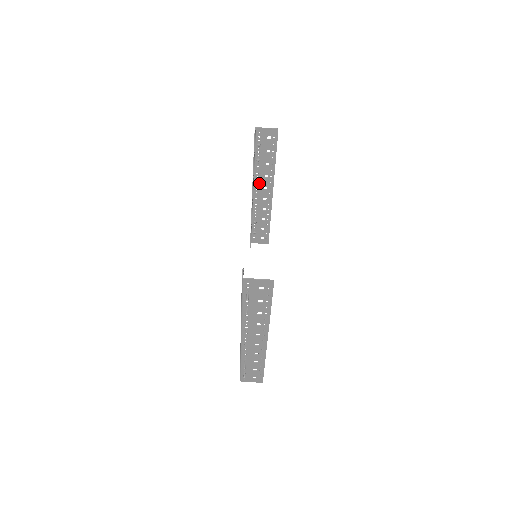
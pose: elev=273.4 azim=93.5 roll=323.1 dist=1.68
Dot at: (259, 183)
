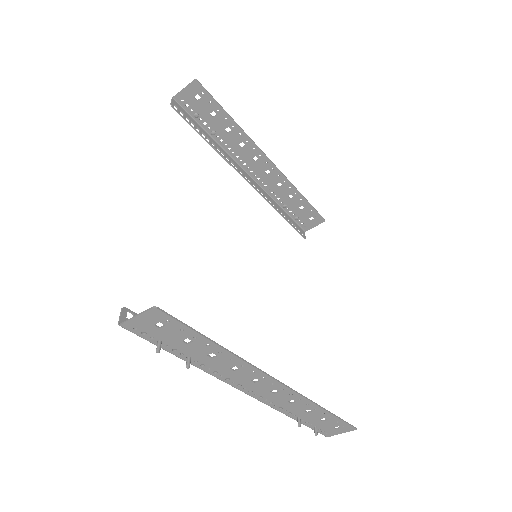
Dot at: (243, 158)
